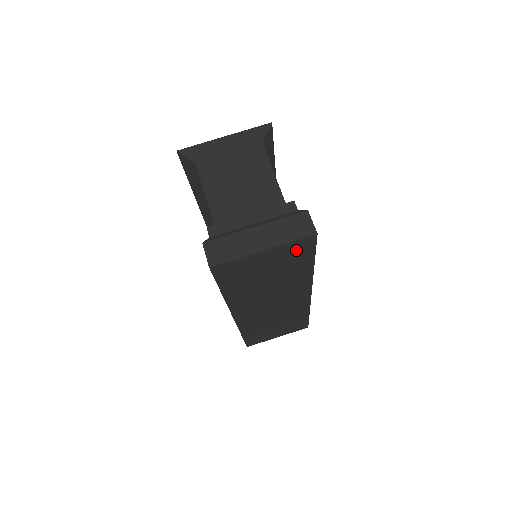
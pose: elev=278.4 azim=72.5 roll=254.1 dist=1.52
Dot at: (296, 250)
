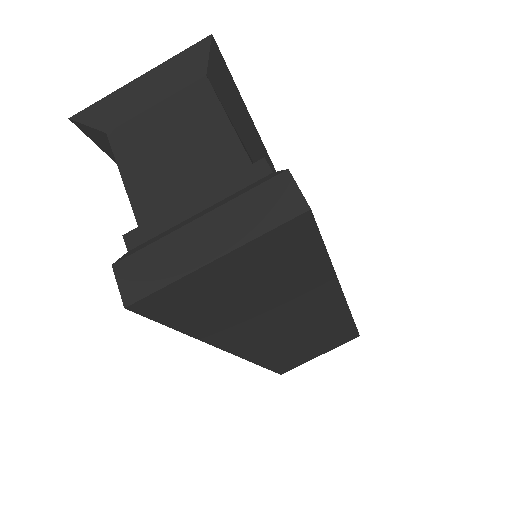
Dot at: (283, 246)
